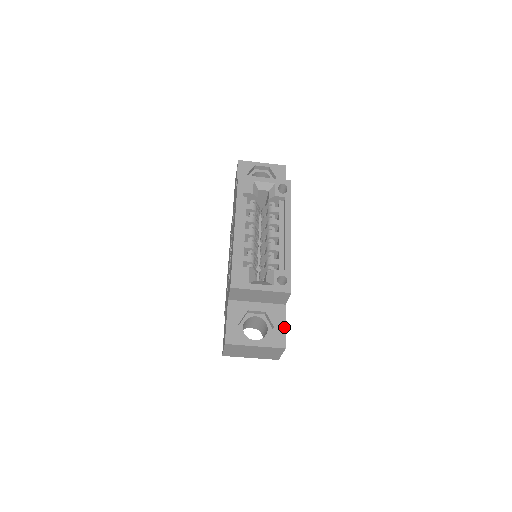
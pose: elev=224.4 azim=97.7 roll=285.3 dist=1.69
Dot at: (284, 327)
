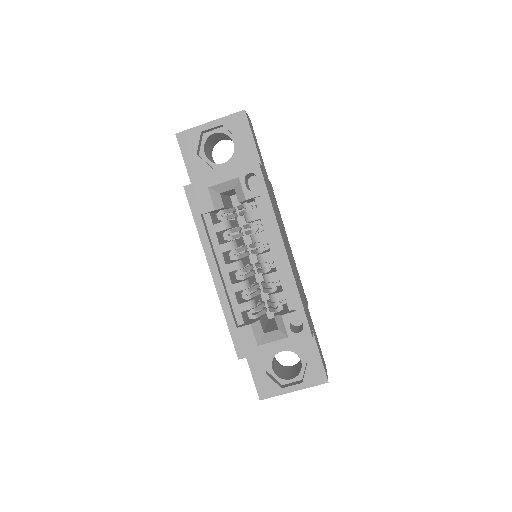
Dot at: (319, 358)
